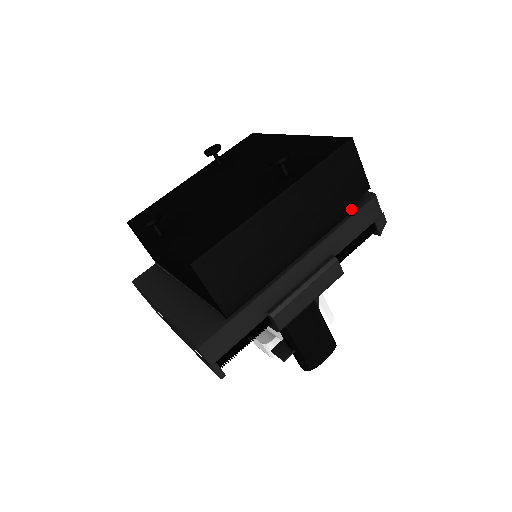
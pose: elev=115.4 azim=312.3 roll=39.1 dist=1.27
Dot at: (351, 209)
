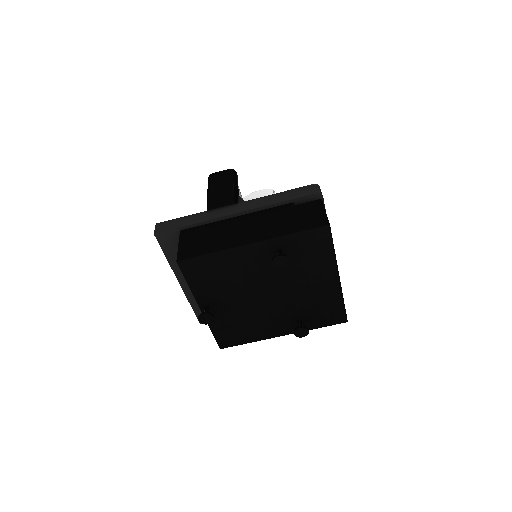
Dot at: occluded
